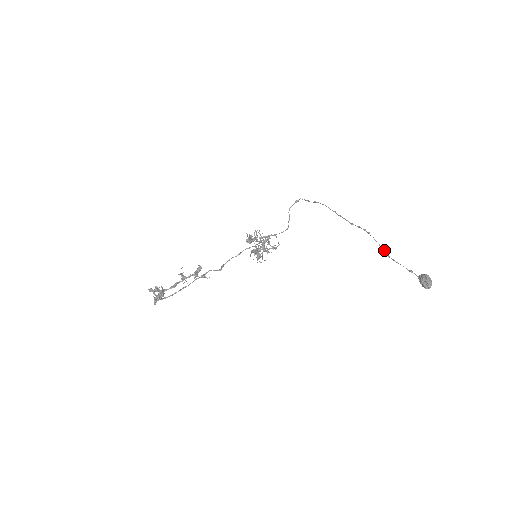
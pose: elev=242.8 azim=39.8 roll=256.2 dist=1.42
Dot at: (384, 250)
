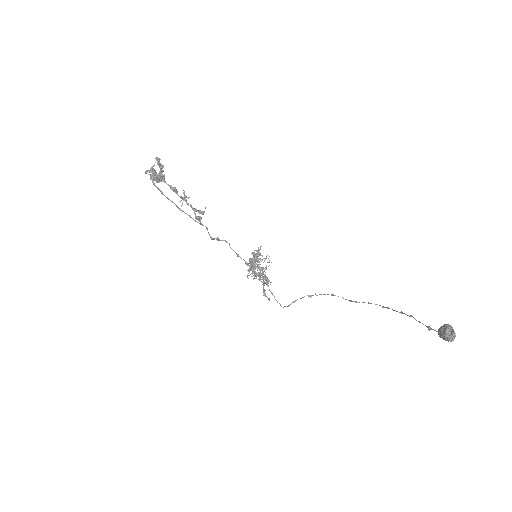
Dot at: (402, 312)
